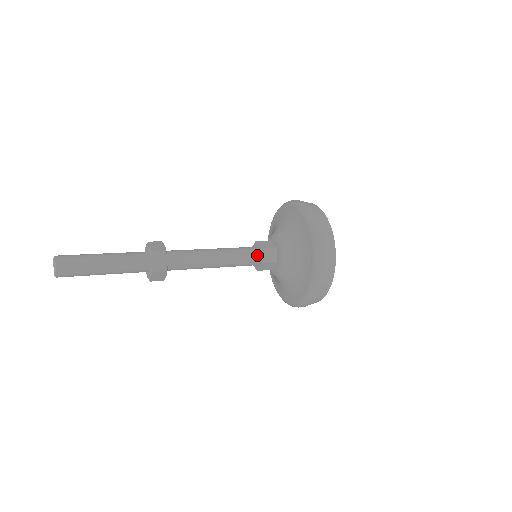
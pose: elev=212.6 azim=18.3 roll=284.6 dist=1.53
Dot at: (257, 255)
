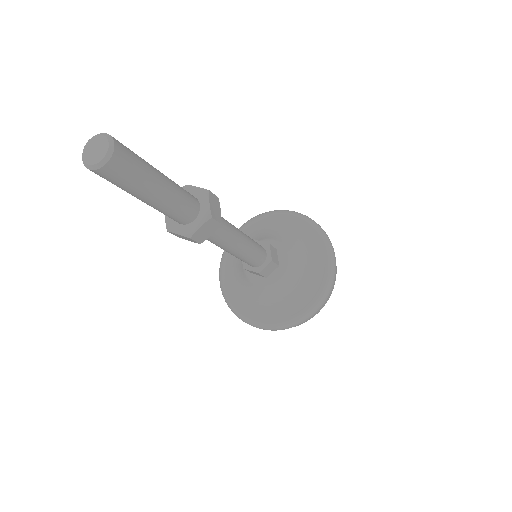
Dot at: (265, 251)
